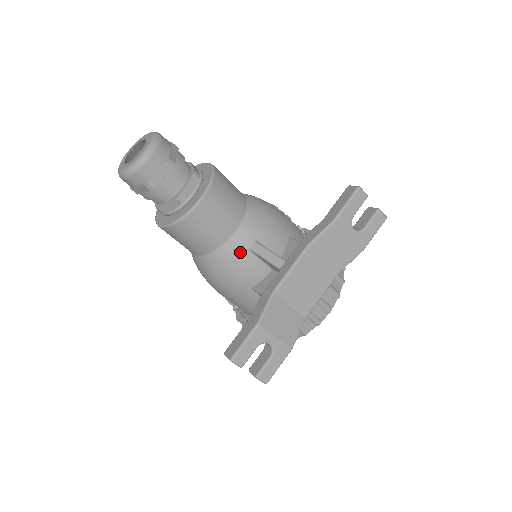
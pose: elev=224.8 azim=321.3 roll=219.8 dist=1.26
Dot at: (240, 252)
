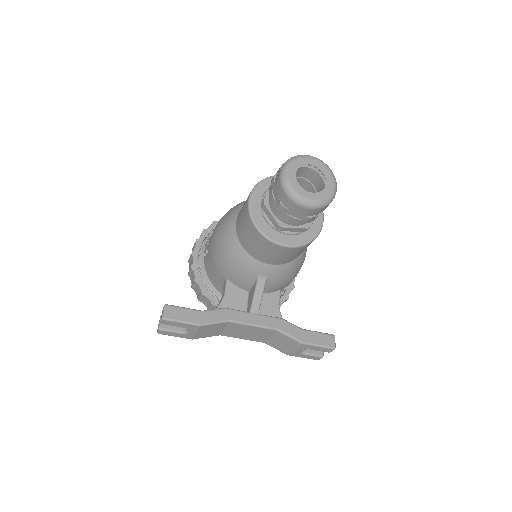
Dot at: (253, 272)
